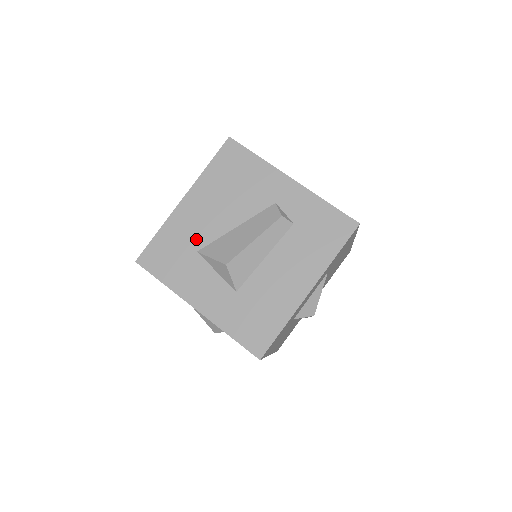
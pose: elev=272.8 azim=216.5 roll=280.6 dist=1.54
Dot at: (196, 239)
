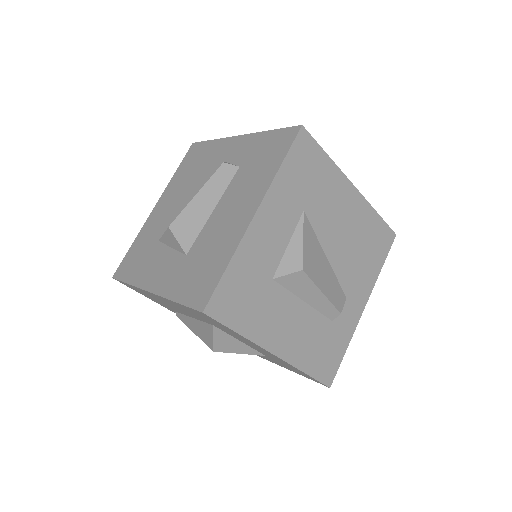
Dot at: (159, 231)
